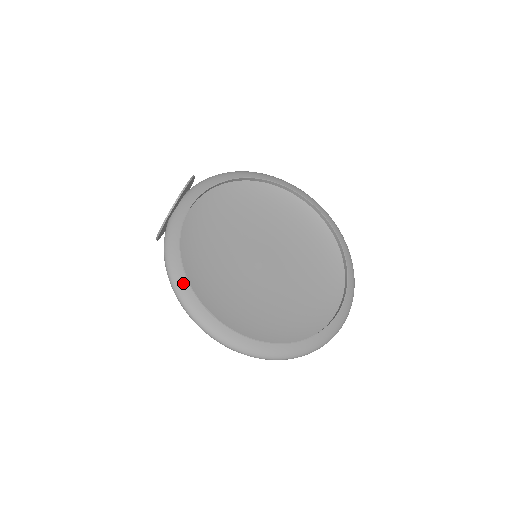
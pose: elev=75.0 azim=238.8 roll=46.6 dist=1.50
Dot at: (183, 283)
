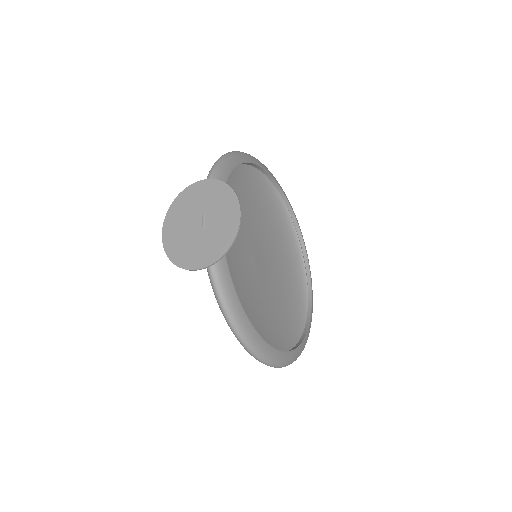
Dot at: (246, 323)
